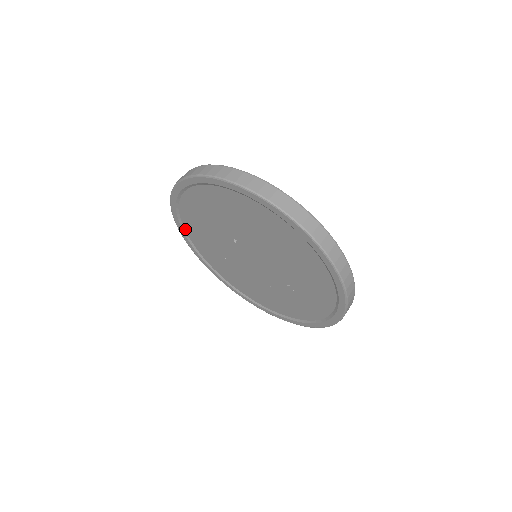
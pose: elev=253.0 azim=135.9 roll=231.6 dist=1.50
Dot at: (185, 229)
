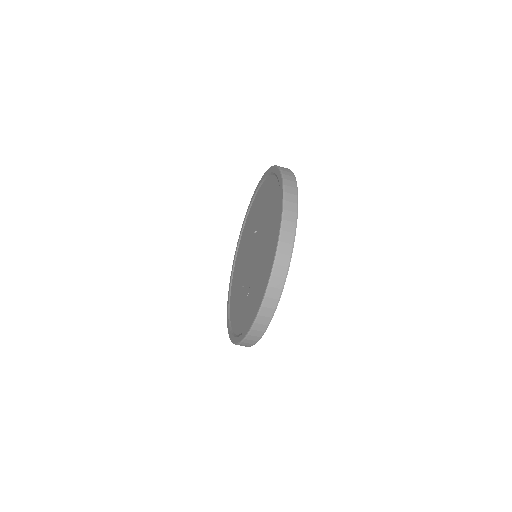
Dot at: (247, 219)
